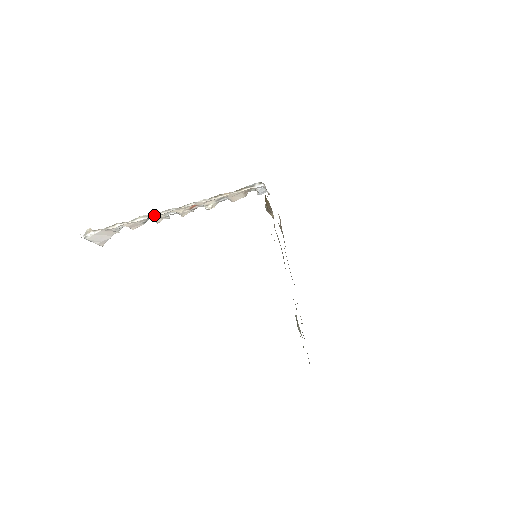
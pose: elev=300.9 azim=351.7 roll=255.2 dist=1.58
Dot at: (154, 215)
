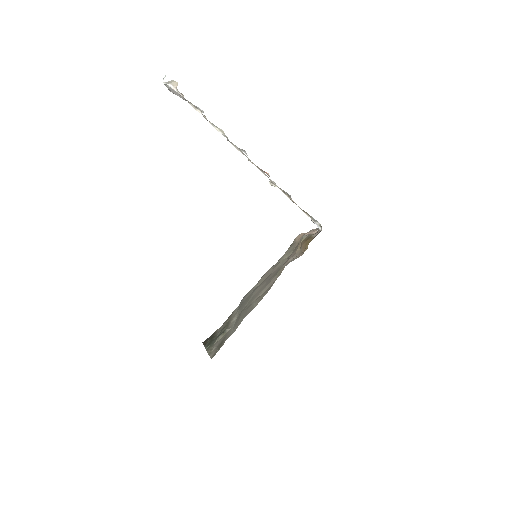
Dot at: occluded
